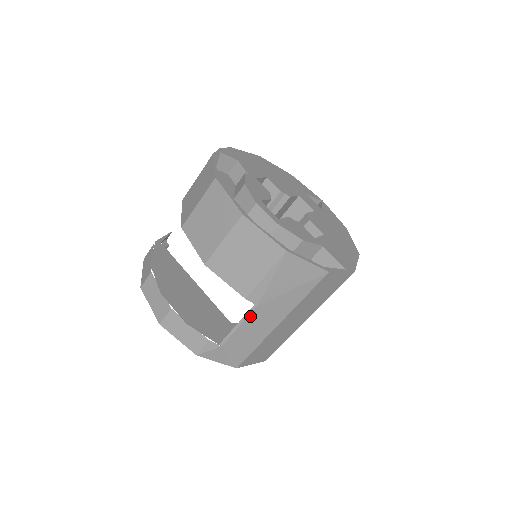
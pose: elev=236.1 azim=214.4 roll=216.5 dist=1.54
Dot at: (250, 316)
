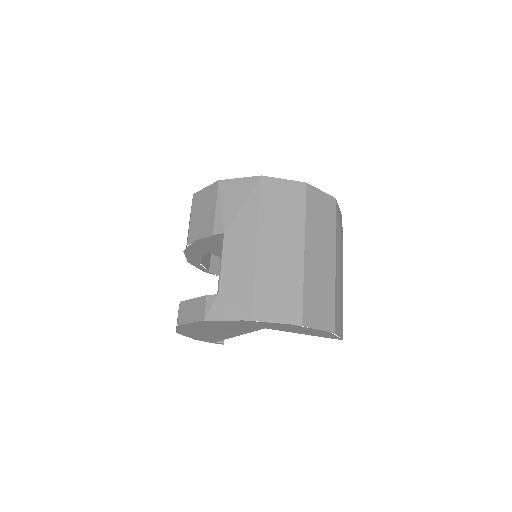
Dot at: (224, 247)
